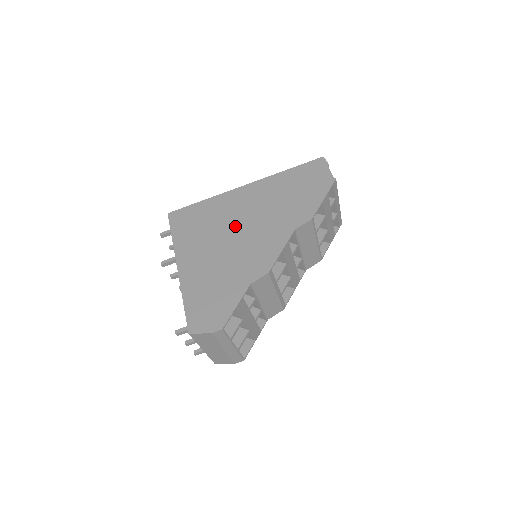
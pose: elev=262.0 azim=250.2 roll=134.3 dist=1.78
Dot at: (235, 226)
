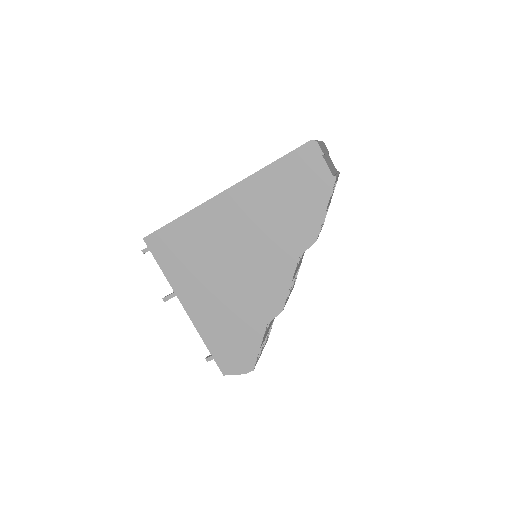
Dot at: (229, 254)
